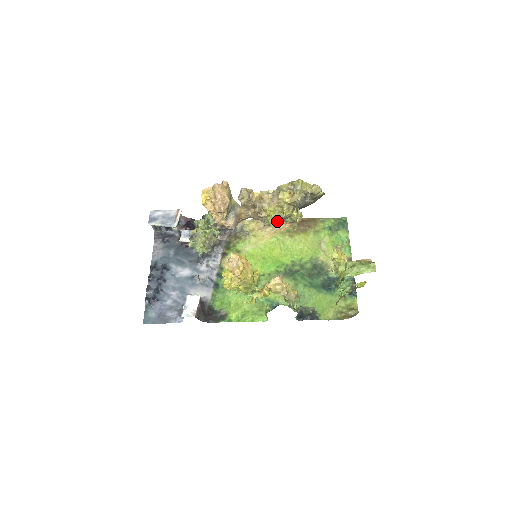
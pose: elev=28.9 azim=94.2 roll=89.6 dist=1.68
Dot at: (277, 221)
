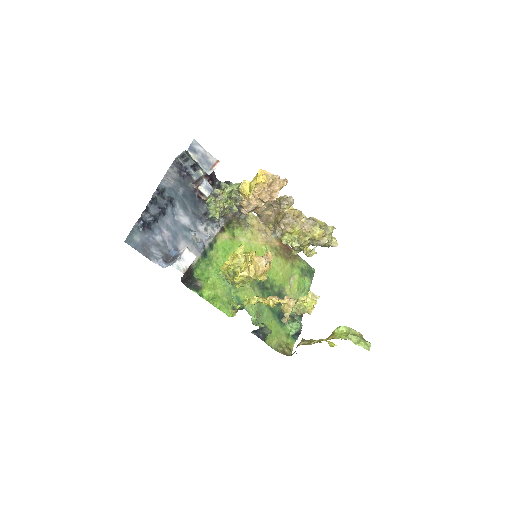
Dot at: (299, 245)
